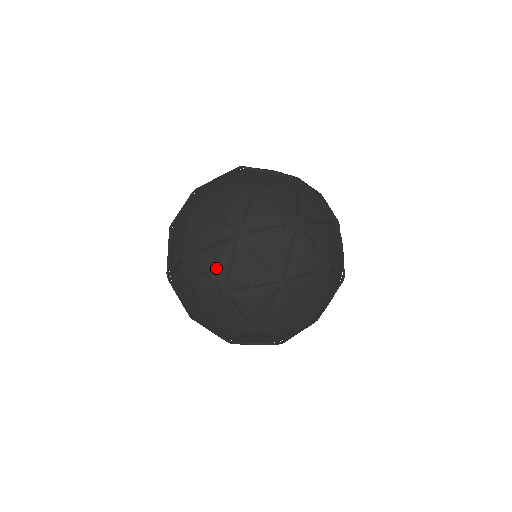
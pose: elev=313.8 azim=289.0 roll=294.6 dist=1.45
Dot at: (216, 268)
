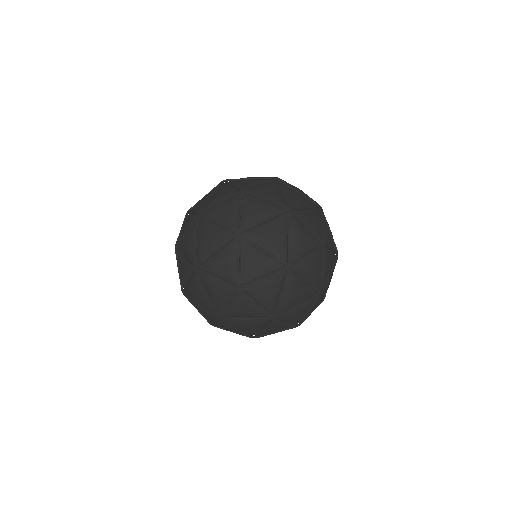
Dot at: (247, 183)
